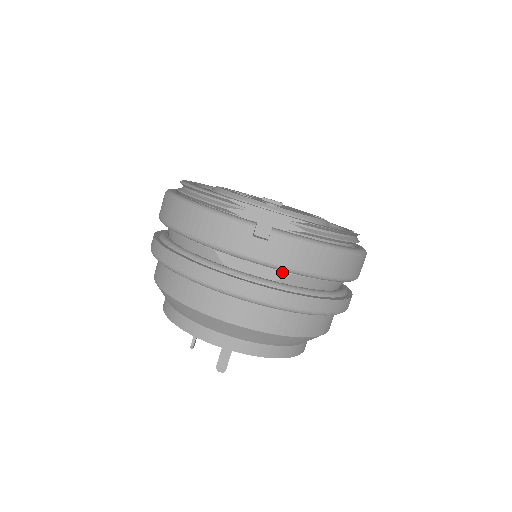
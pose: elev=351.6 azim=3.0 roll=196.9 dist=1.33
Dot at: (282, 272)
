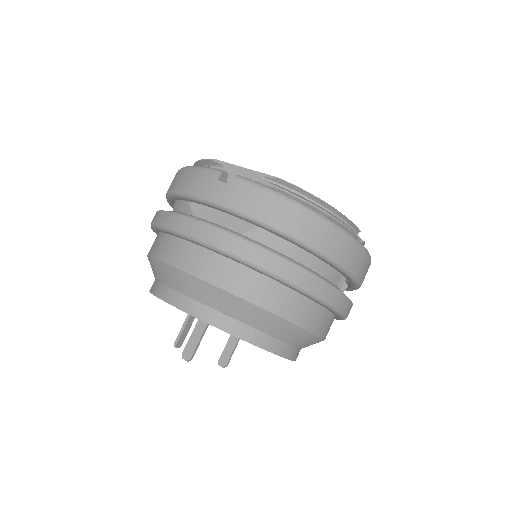
Dot at: (246, 225)
